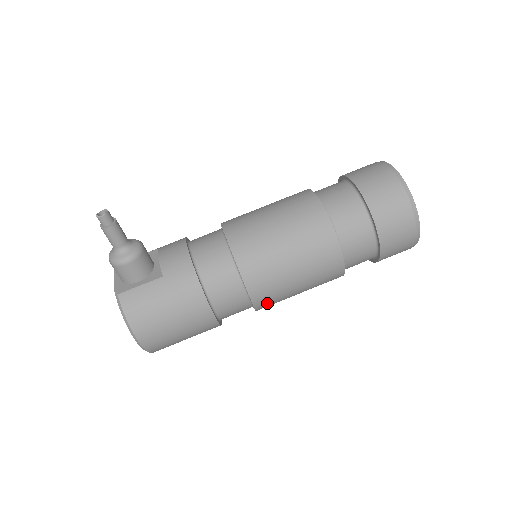
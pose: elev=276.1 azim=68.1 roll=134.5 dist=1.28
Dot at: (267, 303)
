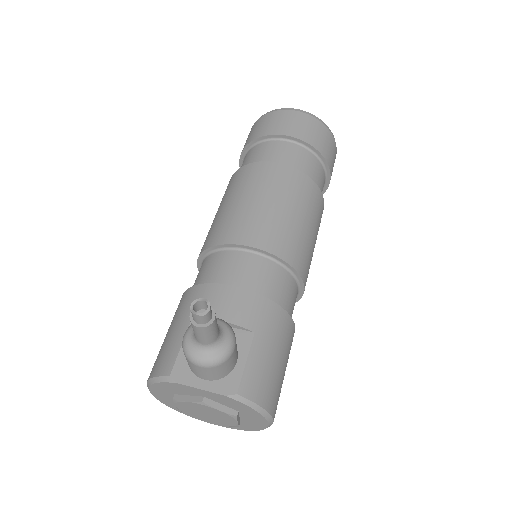
Dot at: occluded
